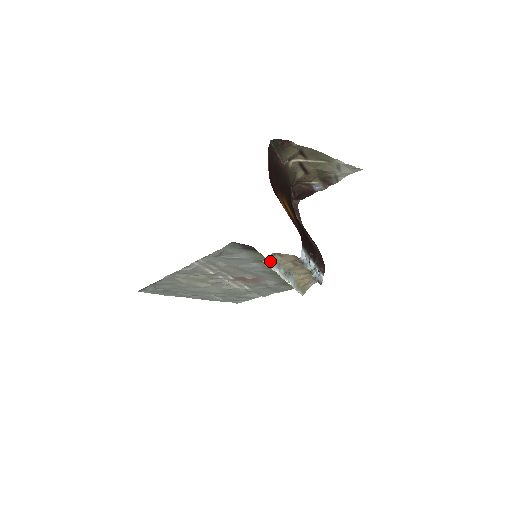
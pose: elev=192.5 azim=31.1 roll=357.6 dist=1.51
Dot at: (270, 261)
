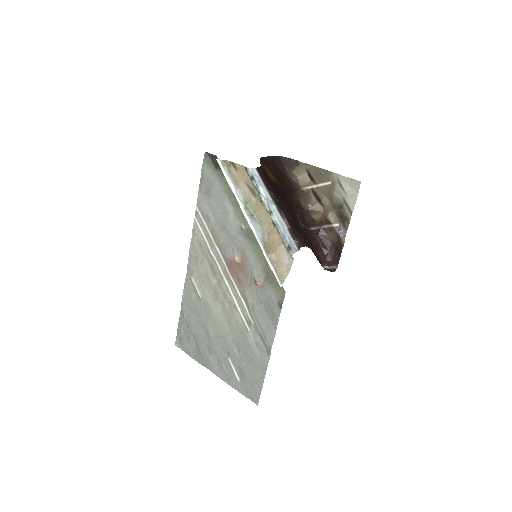
Dot at: (224, 166)
